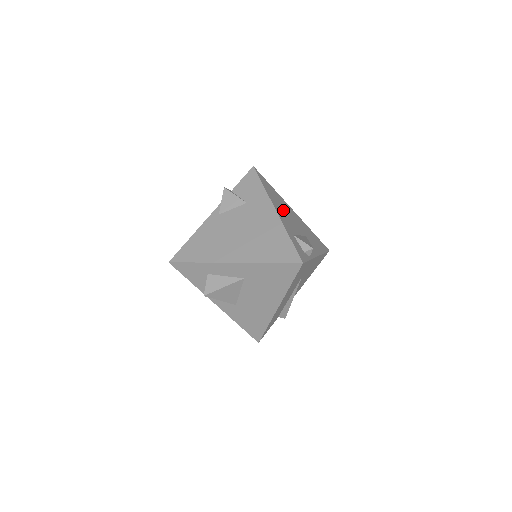
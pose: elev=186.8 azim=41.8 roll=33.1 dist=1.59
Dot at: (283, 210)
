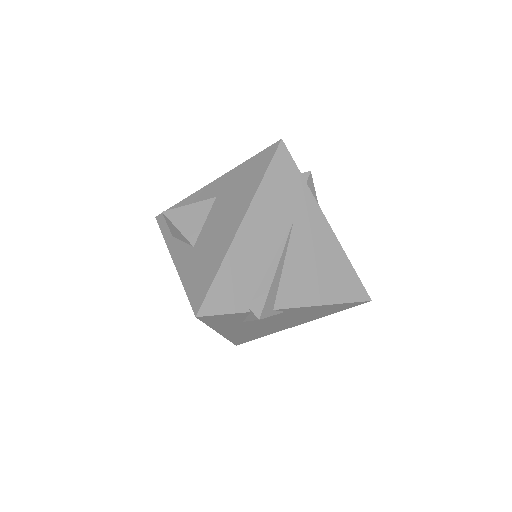
Dot at: occluded
